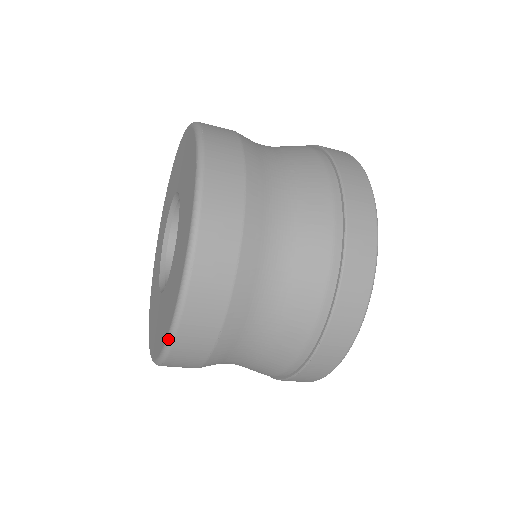
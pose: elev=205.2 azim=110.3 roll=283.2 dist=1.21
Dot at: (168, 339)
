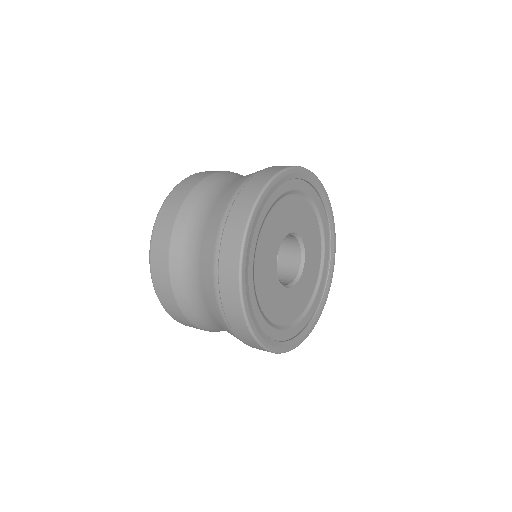
Dot at: (158, 298)
